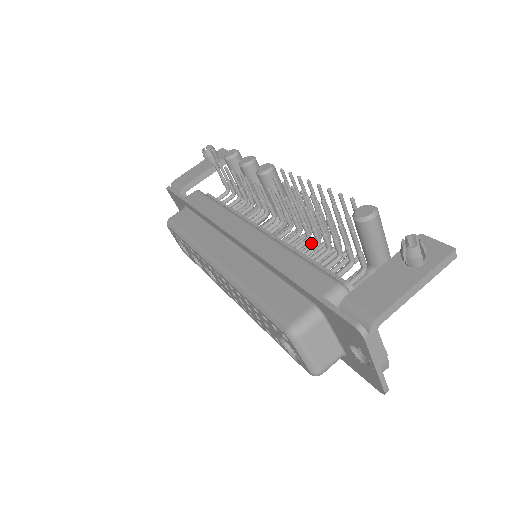
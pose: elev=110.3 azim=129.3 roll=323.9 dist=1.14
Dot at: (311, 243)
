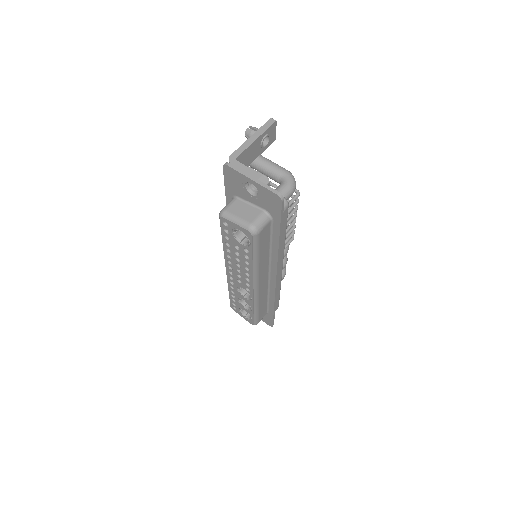
Dot at: occluded
